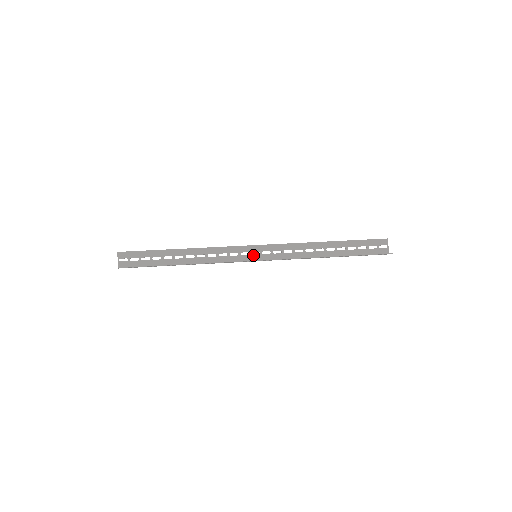
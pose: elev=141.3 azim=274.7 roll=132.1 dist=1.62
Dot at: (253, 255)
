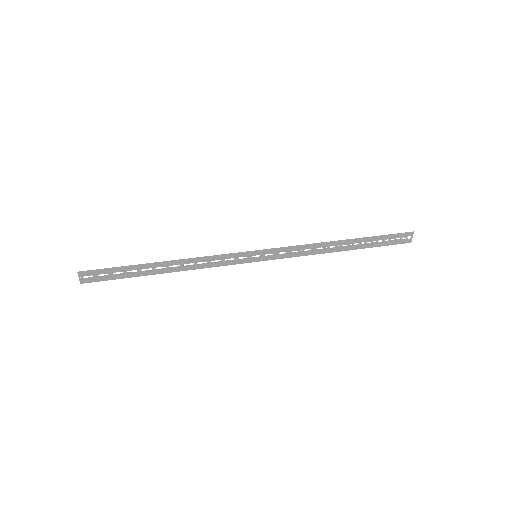
Dot at: occluded
